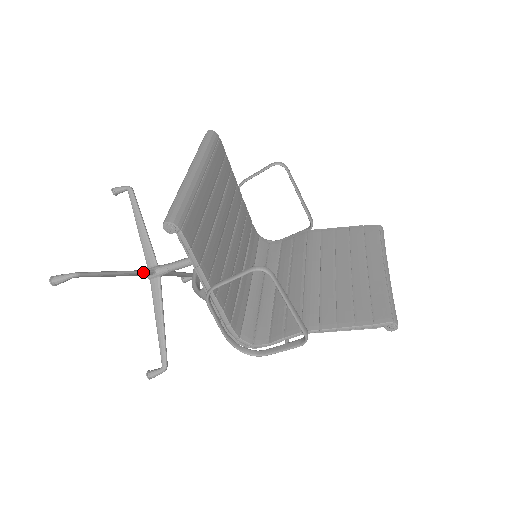
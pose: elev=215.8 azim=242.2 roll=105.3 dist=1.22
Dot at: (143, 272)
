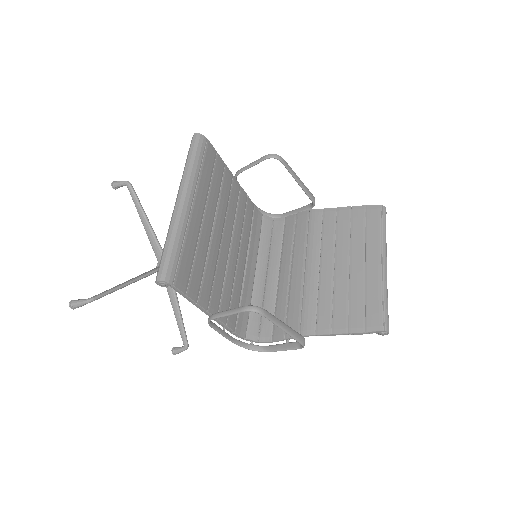
Dot at: (153, 273)
